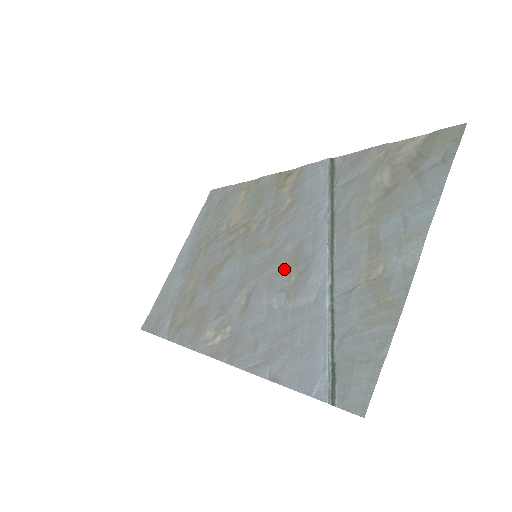
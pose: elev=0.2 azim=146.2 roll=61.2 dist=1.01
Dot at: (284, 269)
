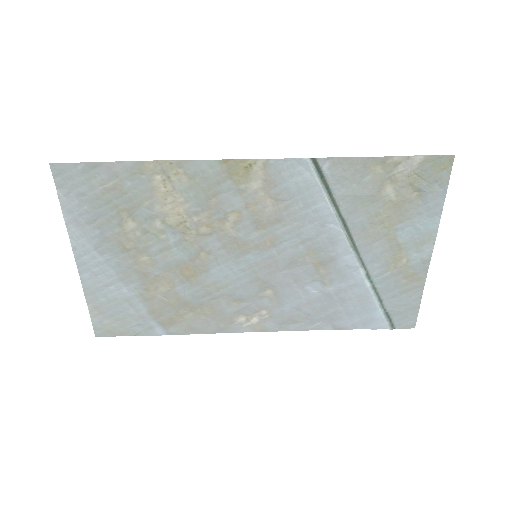
Dot at: (307, 266)
